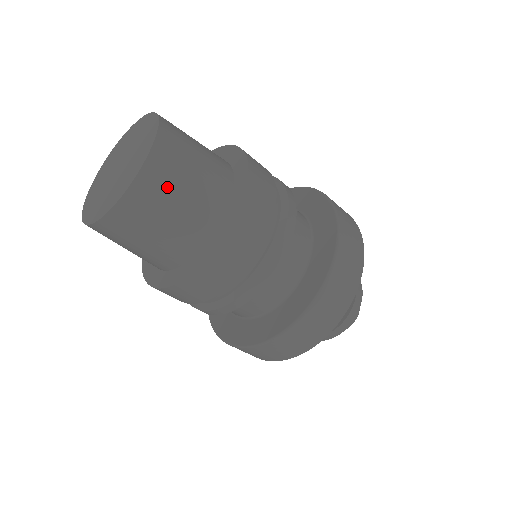
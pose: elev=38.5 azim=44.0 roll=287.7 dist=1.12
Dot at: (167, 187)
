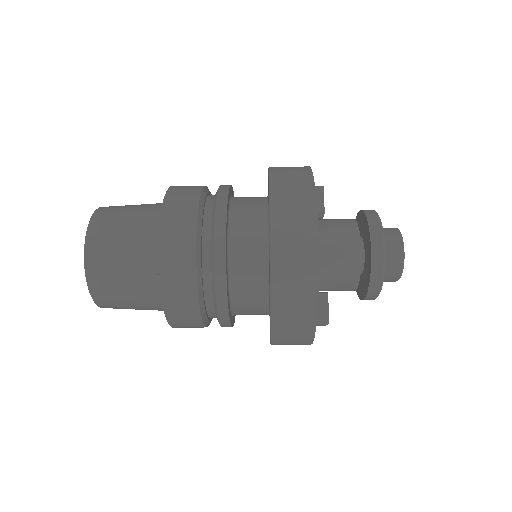
Dot at: (109, 268)
